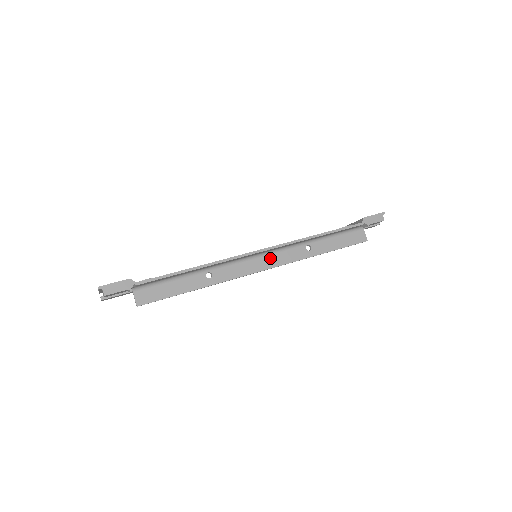
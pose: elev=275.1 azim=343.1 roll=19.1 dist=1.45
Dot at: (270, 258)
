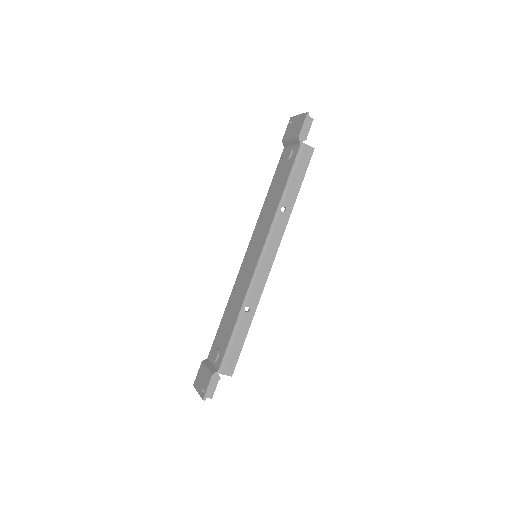
Dot at: (268, 250)
